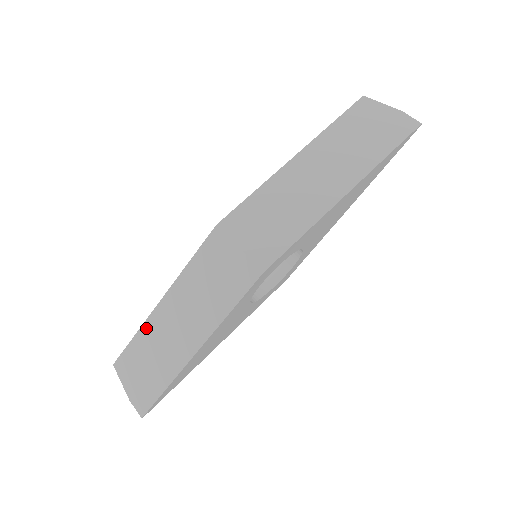
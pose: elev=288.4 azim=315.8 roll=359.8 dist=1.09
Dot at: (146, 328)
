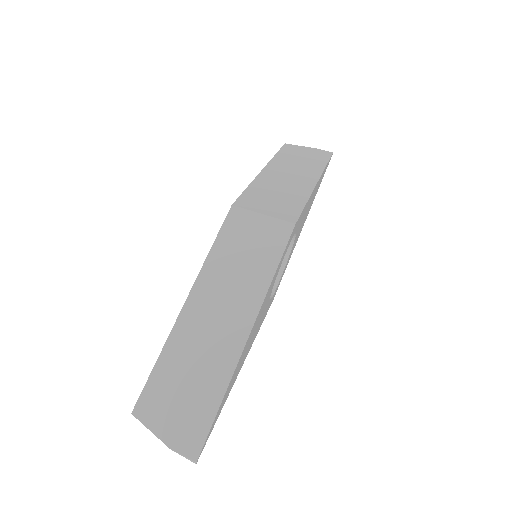
Dot at: (174, 339)
